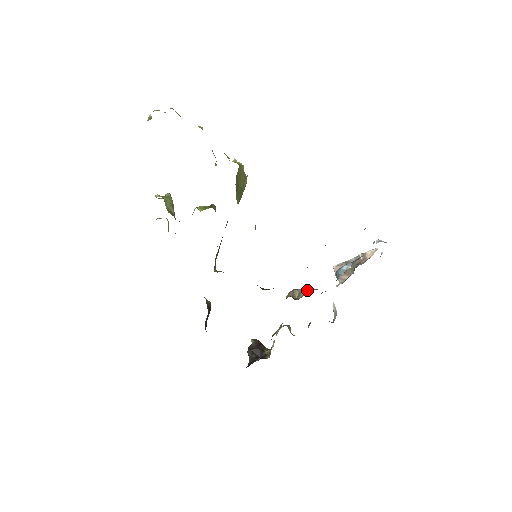
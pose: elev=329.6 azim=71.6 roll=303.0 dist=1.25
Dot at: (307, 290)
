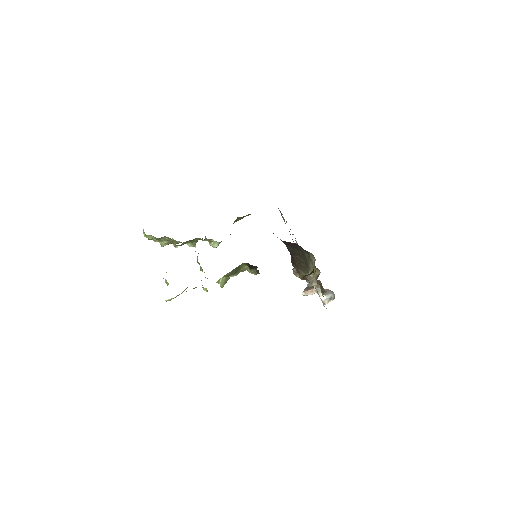
Dot at: occluded
